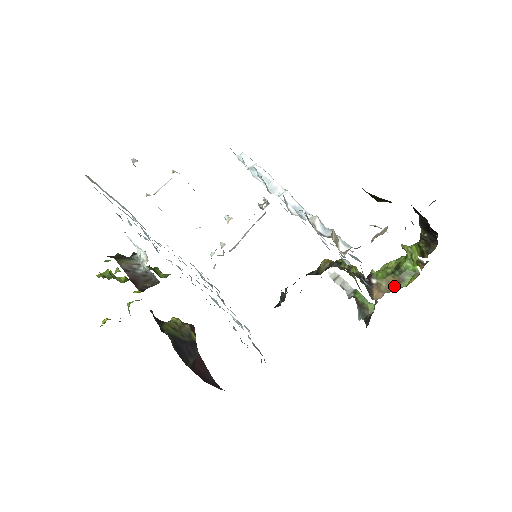
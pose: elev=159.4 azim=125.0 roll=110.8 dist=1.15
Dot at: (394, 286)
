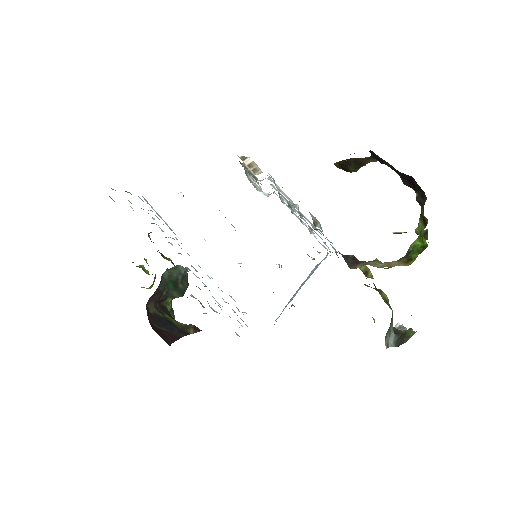
Dot at: occluded
